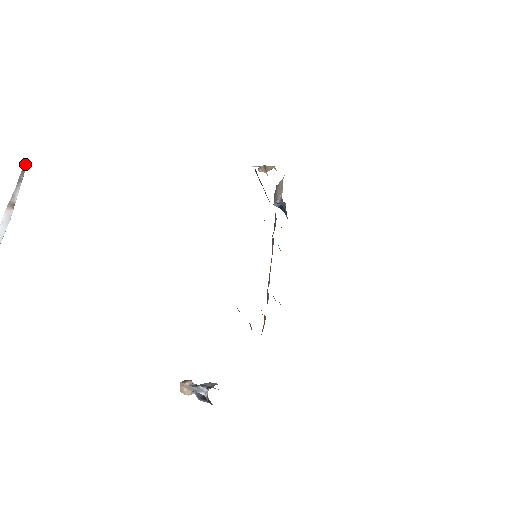
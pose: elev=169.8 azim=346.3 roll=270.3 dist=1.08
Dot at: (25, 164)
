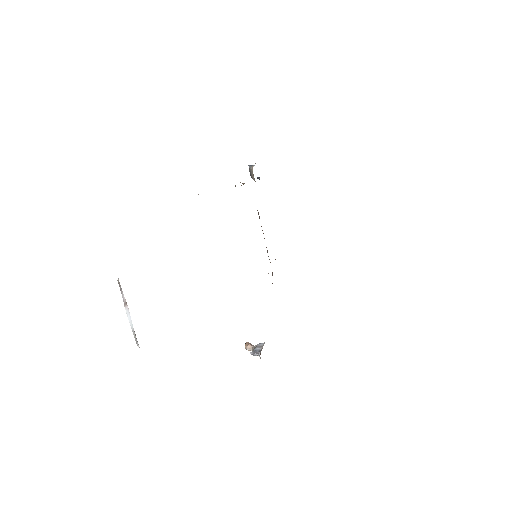
Dot at: (118, 280)
